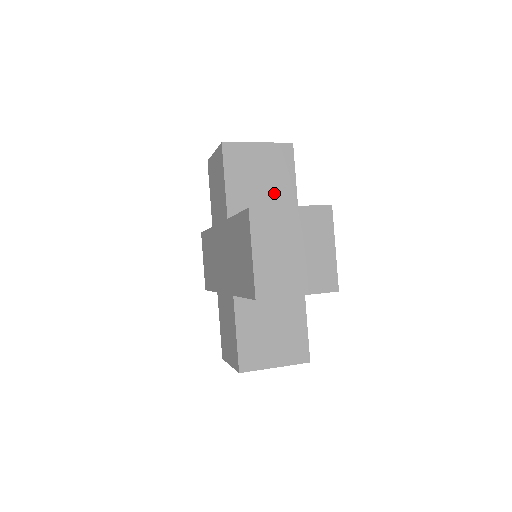
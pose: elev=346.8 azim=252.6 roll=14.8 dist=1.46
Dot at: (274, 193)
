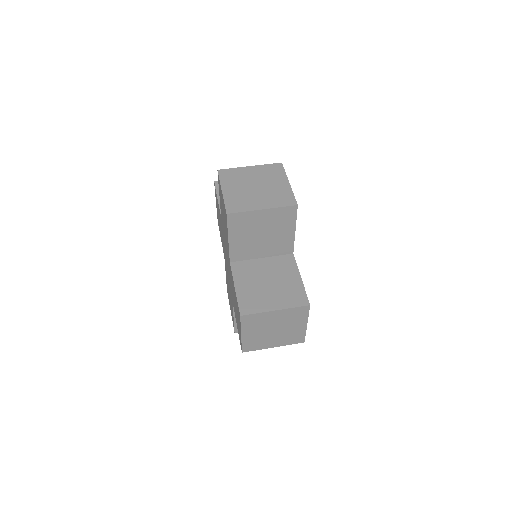
Dot at: (273, 242)
